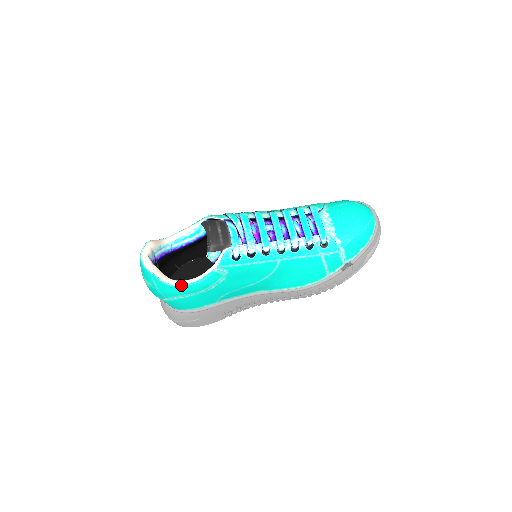
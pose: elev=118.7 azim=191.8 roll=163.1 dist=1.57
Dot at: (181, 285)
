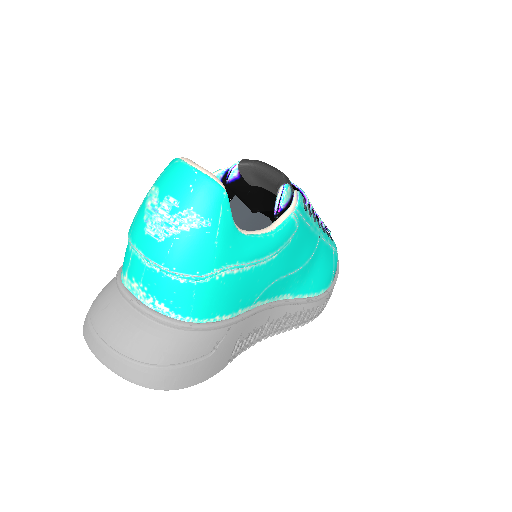
Dot at: (251, 235)
